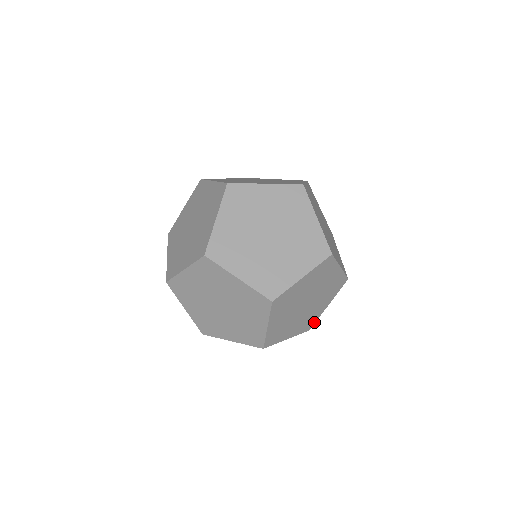
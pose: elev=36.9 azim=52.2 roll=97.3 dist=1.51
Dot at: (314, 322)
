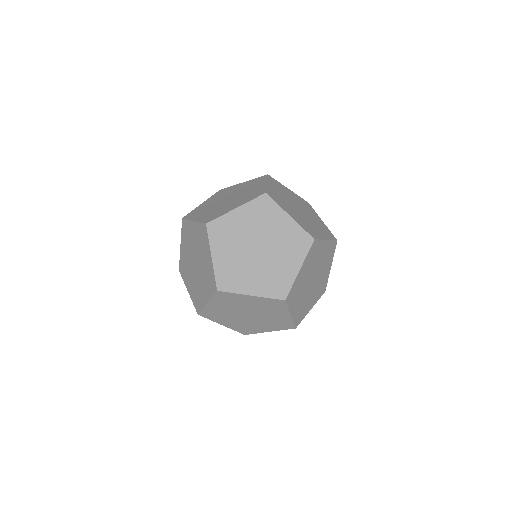
Dot at: (252, 333)
